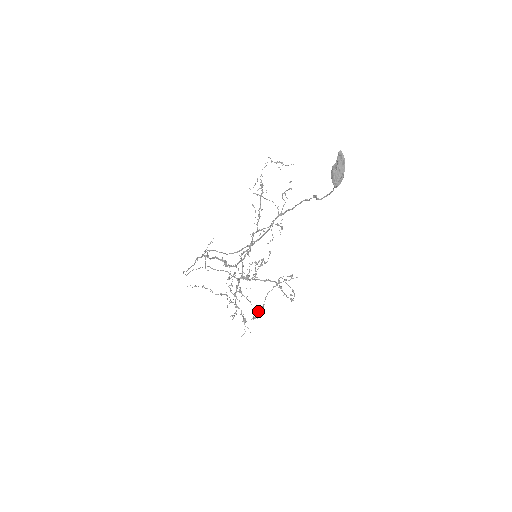
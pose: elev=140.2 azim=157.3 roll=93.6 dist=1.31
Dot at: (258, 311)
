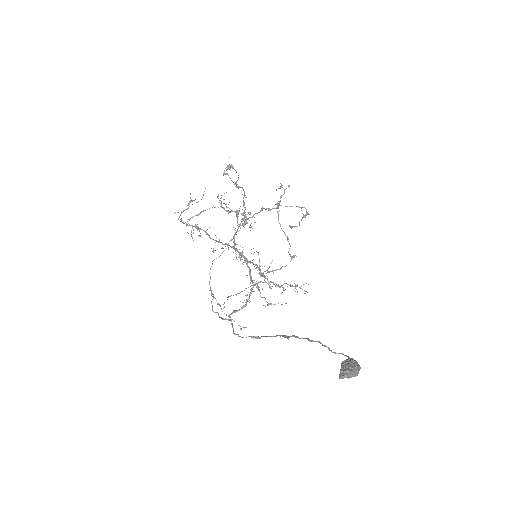
Dot at: (289, 248)
